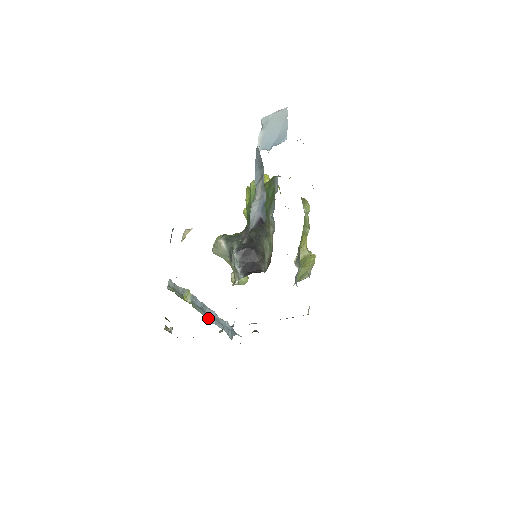
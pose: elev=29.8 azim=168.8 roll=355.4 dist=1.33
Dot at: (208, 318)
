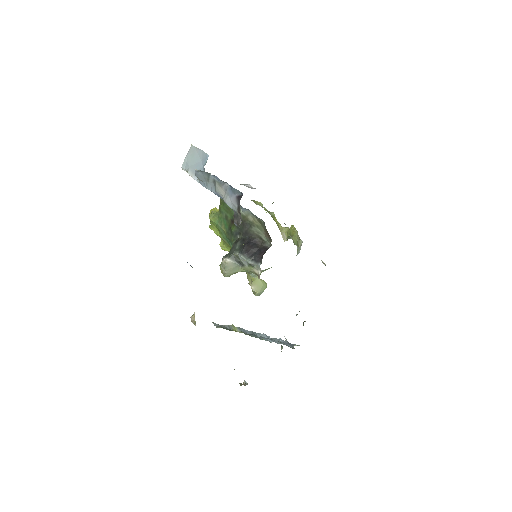
Dot at: occluded
